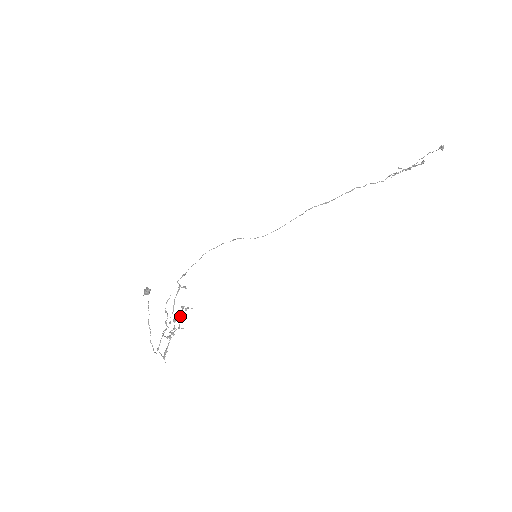
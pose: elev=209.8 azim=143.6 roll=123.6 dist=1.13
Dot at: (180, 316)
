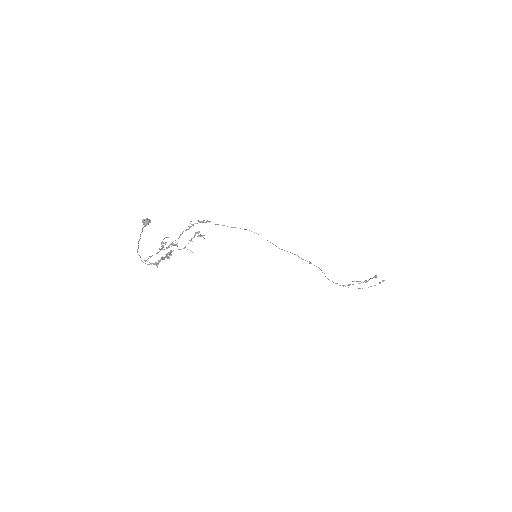
Dot at: occluded
